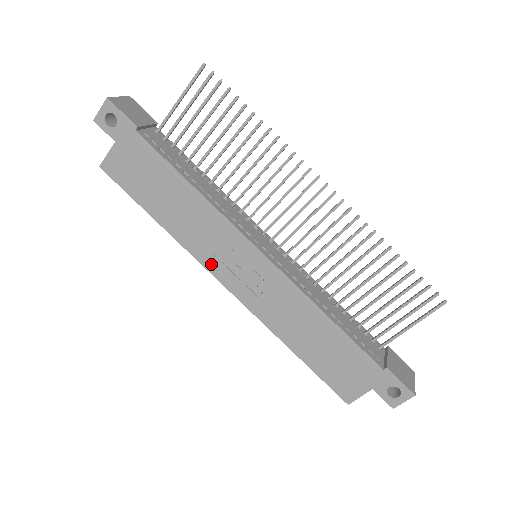
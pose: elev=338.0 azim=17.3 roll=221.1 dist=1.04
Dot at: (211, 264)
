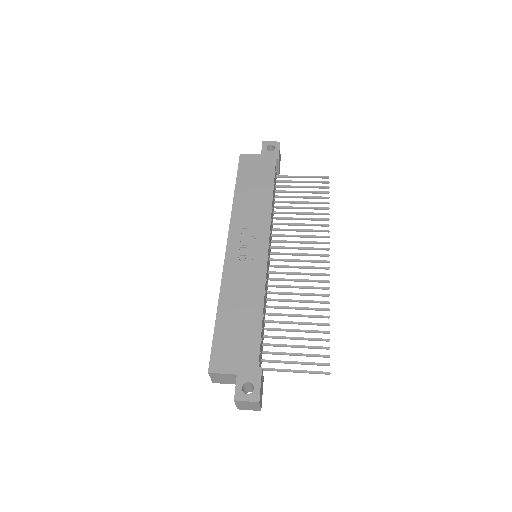
Dot at: (235, 230)
